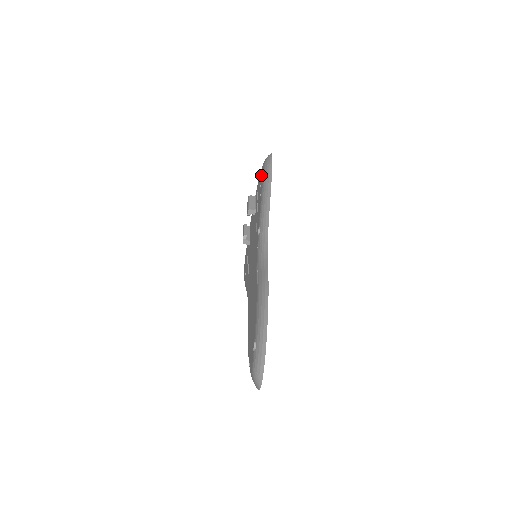
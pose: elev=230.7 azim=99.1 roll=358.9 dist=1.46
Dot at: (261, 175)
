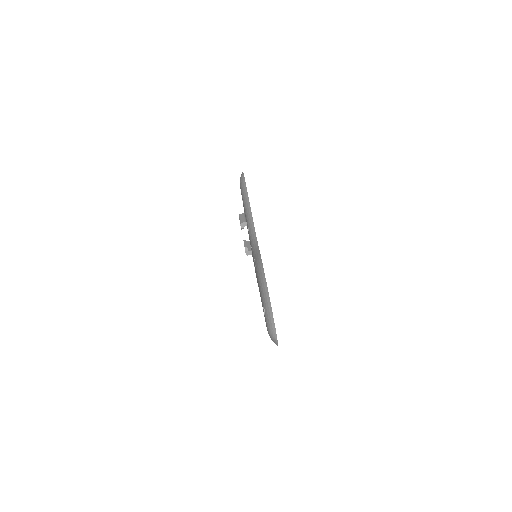
Dot at: occluded
